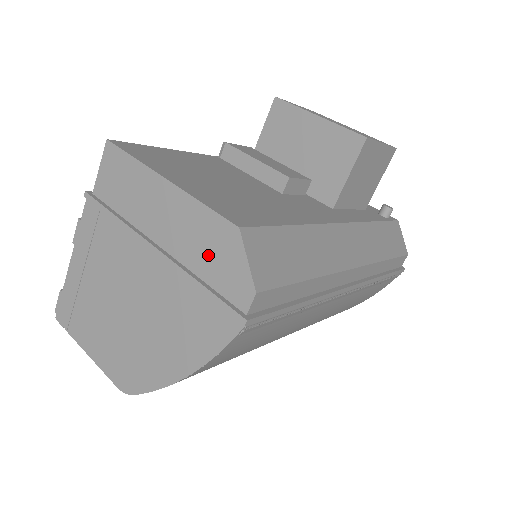
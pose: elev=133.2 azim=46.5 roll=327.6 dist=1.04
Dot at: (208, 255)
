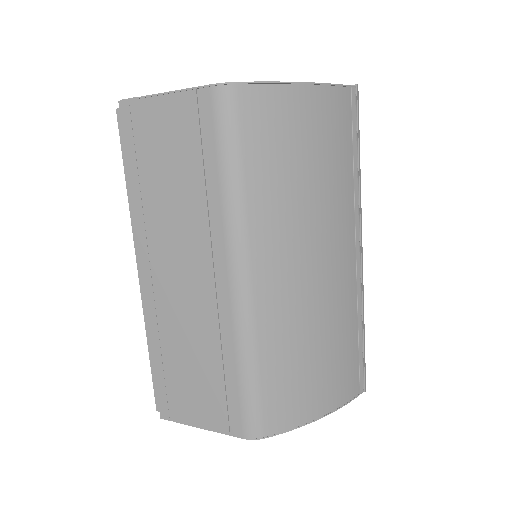
Dot at: occluded
